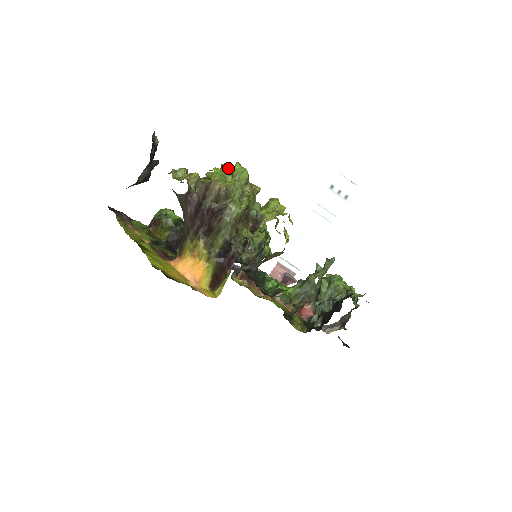
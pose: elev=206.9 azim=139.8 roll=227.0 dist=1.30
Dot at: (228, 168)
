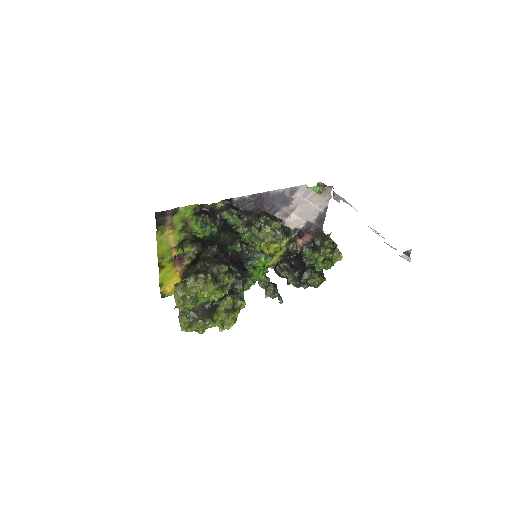
Dot at: occluded
